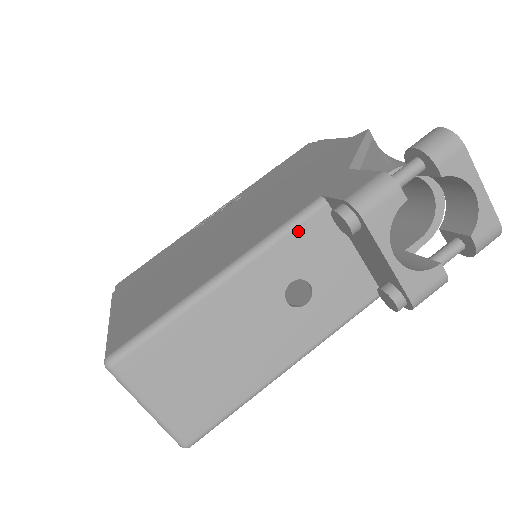
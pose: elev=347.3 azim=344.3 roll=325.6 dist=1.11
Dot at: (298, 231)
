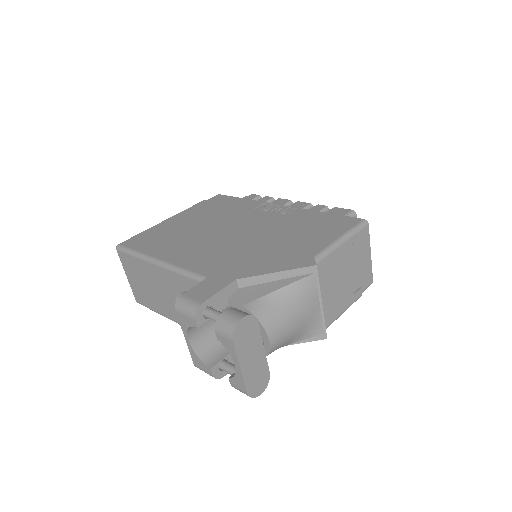
Dot at: (189, 280)
